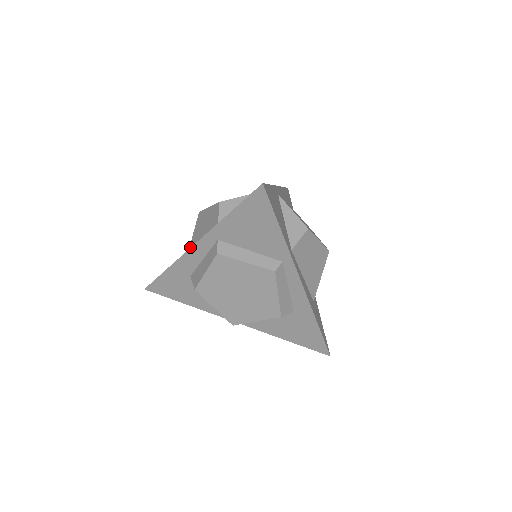
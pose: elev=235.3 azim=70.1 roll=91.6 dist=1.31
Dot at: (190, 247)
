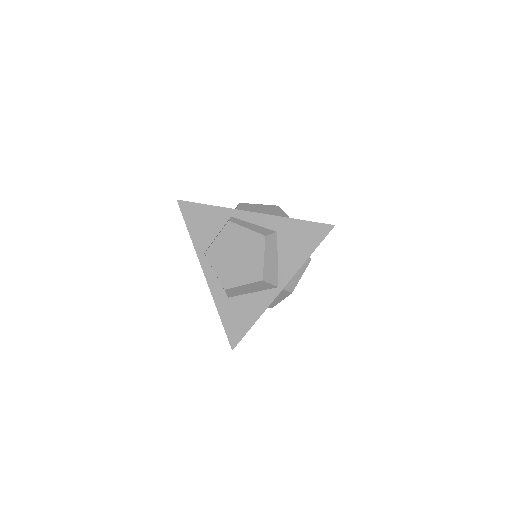
Dot at: occluded
